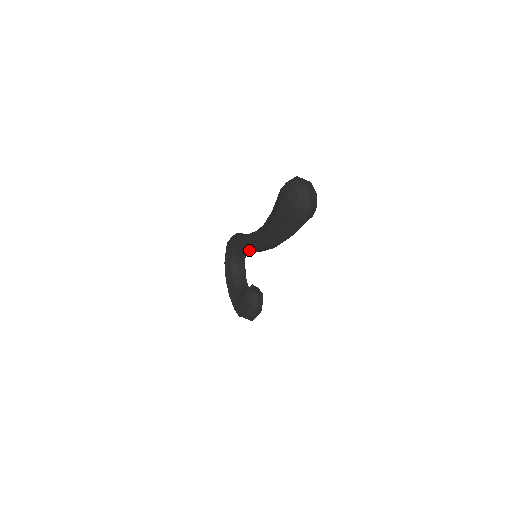
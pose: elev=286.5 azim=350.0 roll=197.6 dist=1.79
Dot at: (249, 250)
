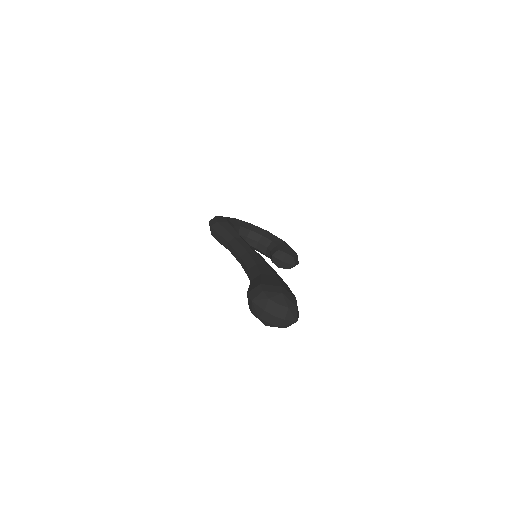
Dot at: occluded
